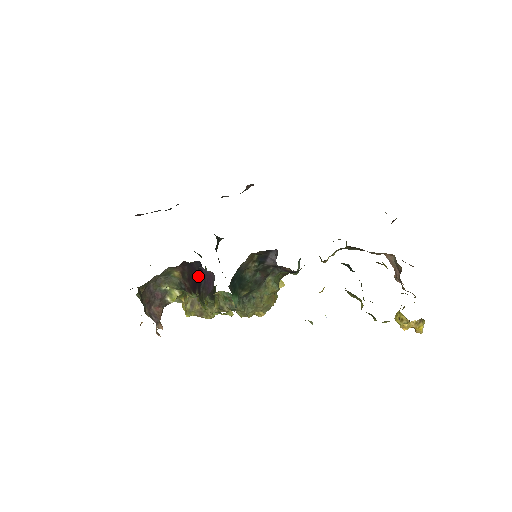
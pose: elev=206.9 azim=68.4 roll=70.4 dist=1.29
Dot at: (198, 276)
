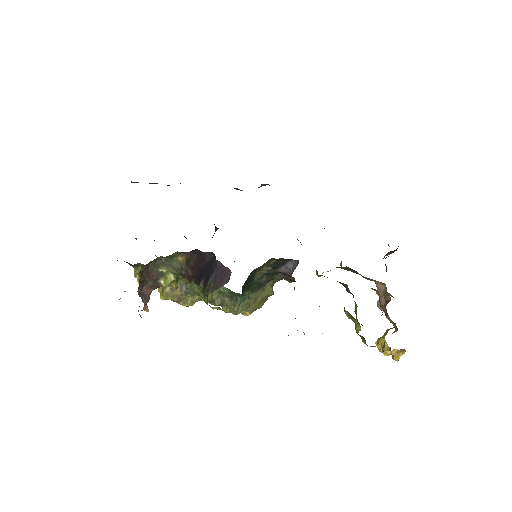
Dot at: (208, 267)
